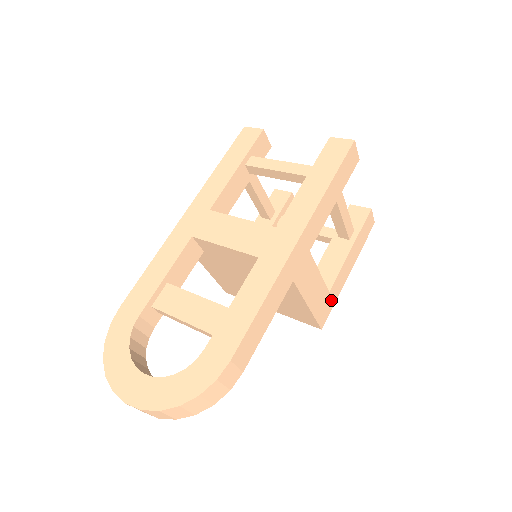
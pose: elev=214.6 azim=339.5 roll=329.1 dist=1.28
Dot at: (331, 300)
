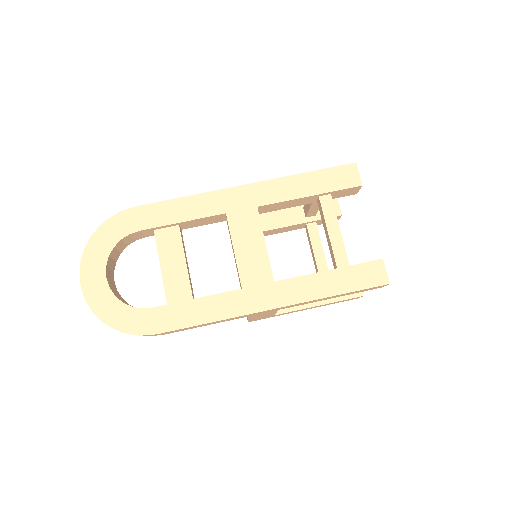
Dot at: (272, 316)
